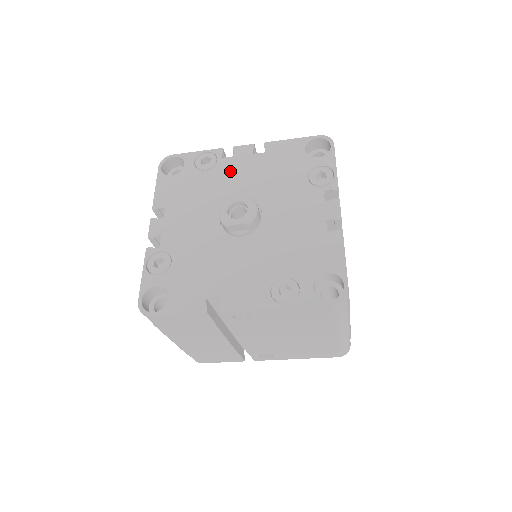
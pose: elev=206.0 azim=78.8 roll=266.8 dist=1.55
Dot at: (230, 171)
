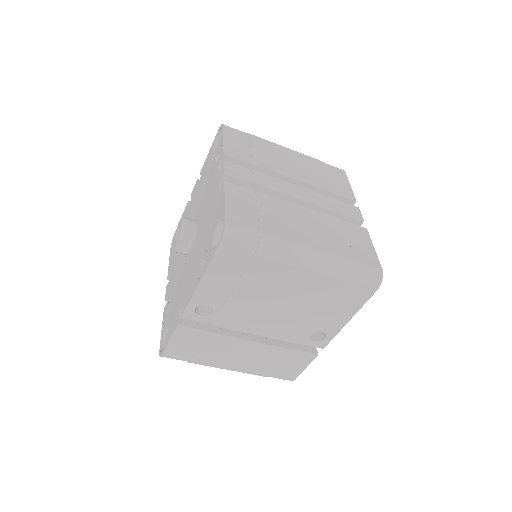
Dot at: (189, 212)
